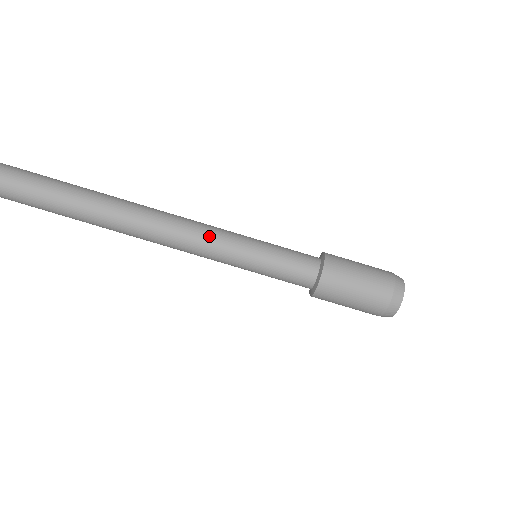
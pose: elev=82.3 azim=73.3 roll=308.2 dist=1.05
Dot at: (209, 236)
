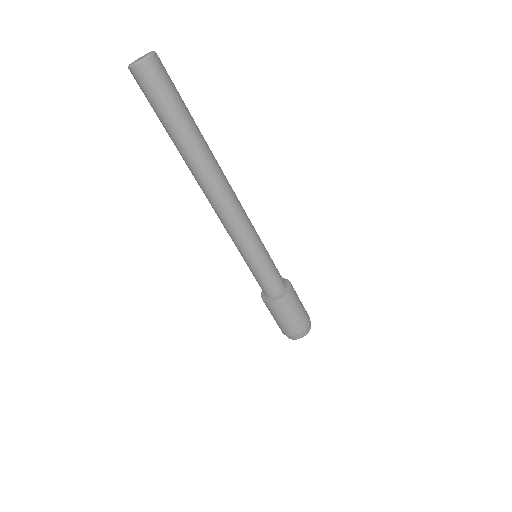
Dot at: (237, 234)
